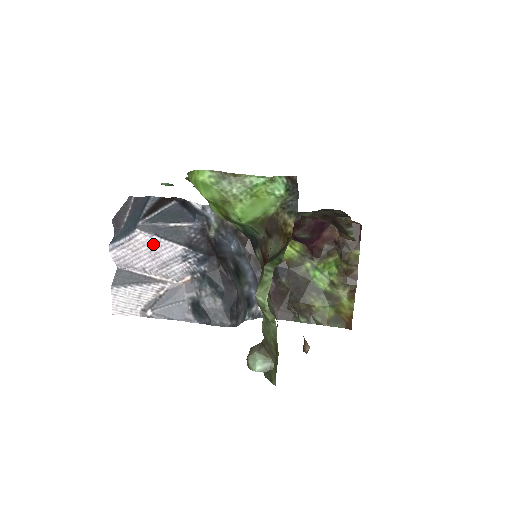
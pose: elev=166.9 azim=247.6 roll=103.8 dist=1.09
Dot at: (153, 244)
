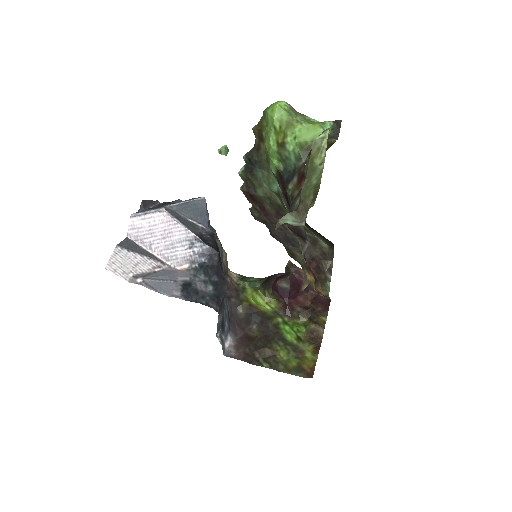
Dot at: (171, 223)
